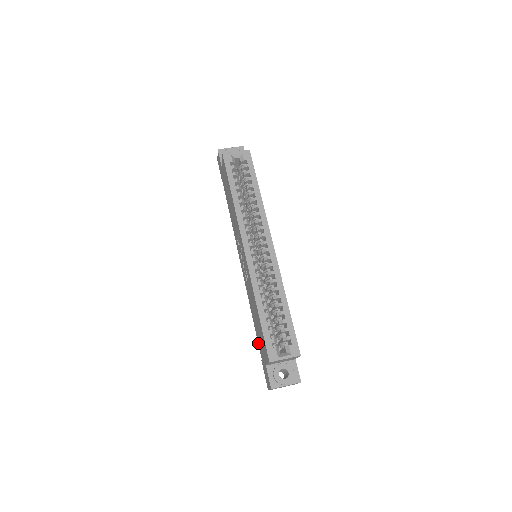
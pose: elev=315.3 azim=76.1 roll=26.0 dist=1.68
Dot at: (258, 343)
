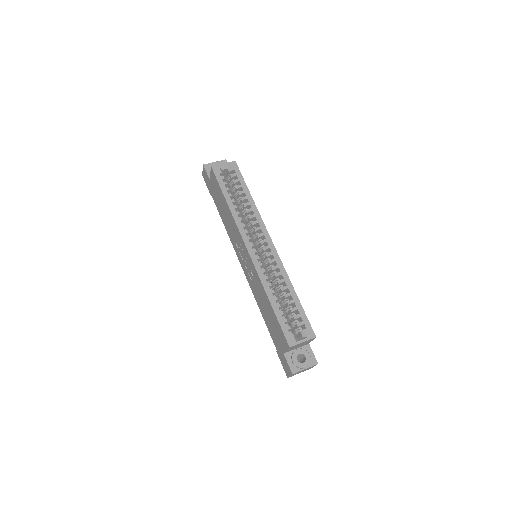
Dot at: (271, 336)
